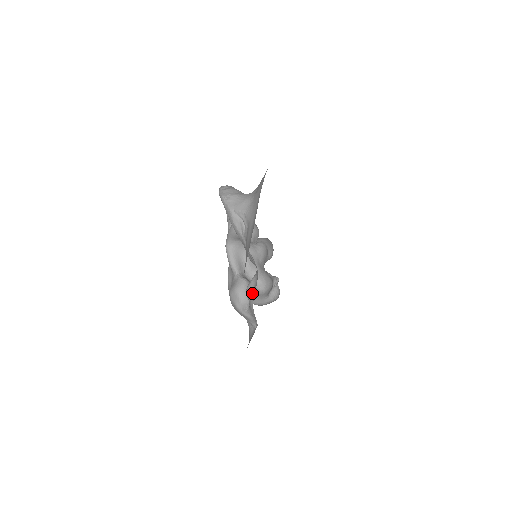
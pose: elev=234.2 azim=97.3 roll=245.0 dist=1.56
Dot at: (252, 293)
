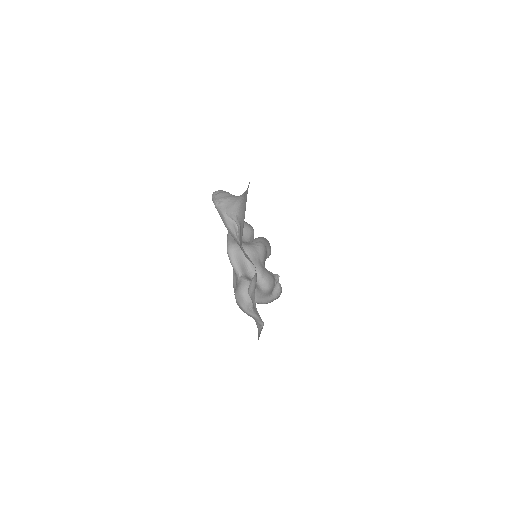
Dot at: (253, 292)
